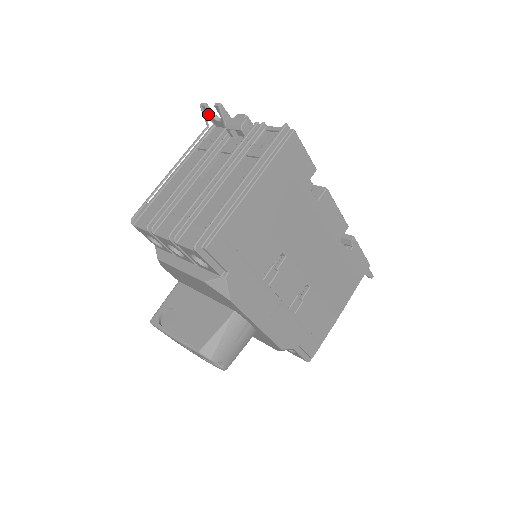
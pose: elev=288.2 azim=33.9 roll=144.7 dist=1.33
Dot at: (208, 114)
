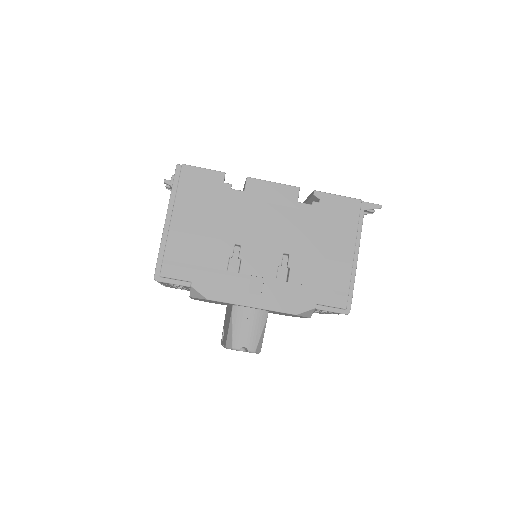
Dot at: occluded
